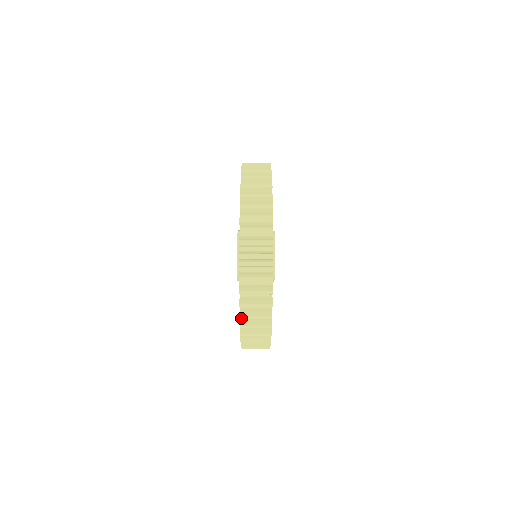
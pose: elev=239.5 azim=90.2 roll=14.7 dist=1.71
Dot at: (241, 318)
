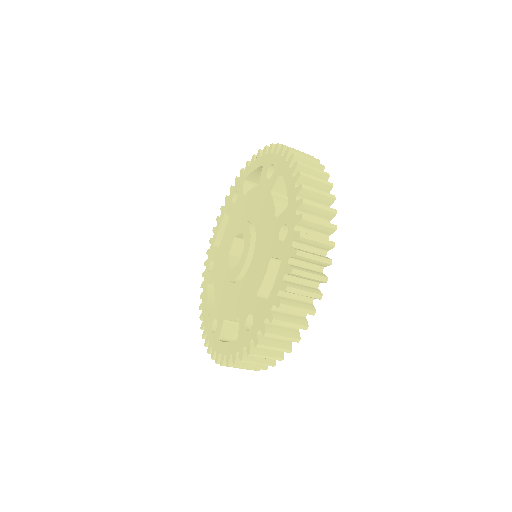
Dot at: (212, 358)
